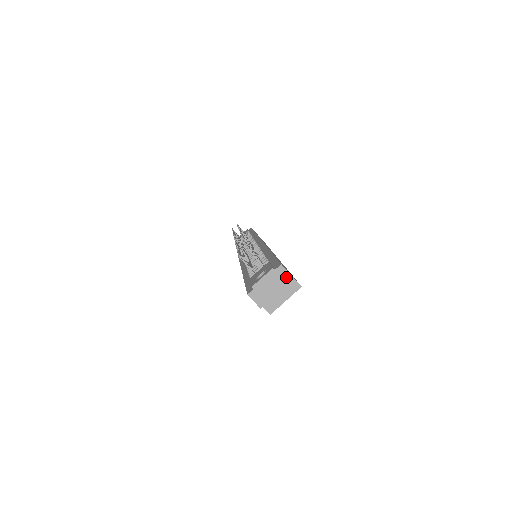
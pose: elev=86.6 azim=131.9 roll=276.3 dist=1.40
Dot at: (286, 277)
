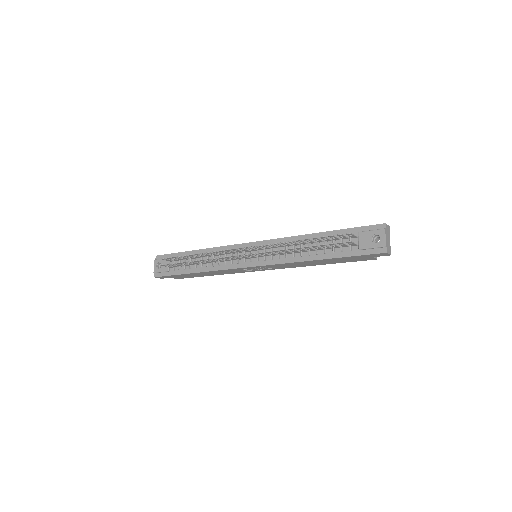
Dot at: (388, 228)
